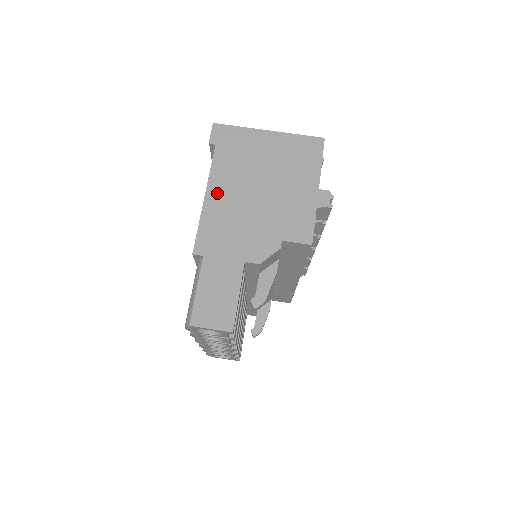
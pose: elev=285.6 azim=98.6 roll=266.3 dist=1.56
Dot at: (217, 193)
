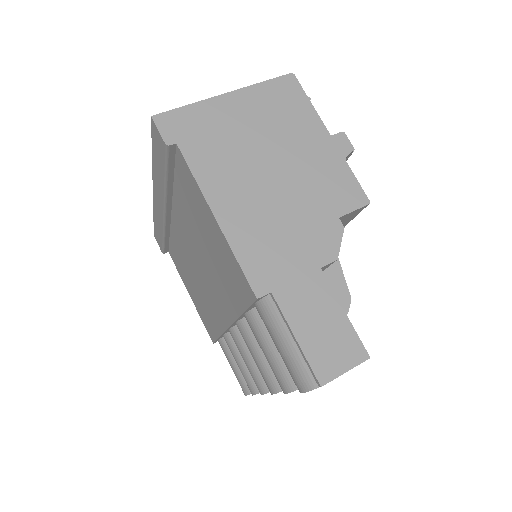
Dot at: (226, 204)
